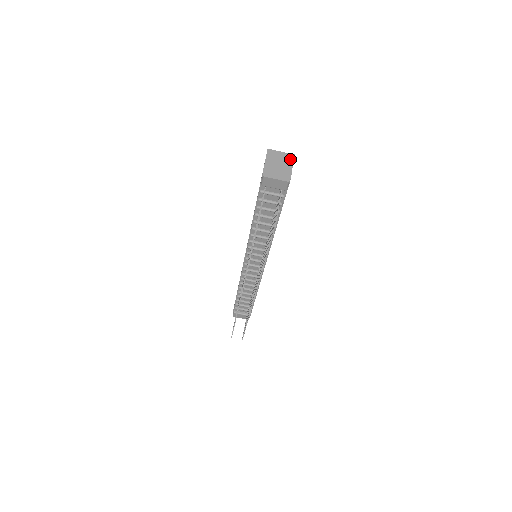
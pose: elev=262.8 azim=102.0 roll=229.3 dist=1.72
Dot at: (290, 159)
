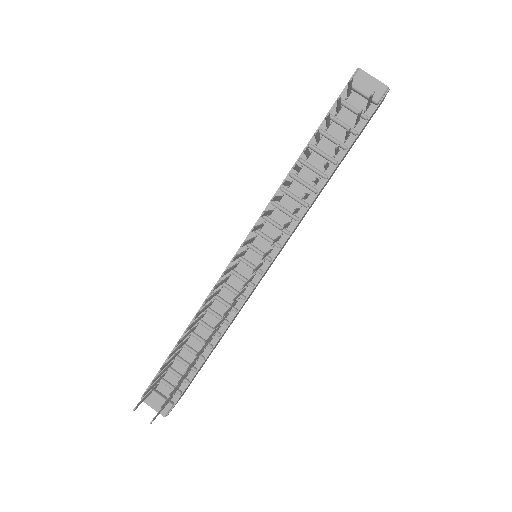
Dot at: occluded
